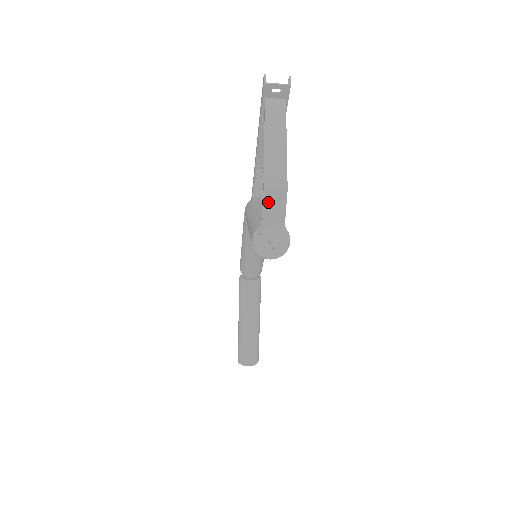
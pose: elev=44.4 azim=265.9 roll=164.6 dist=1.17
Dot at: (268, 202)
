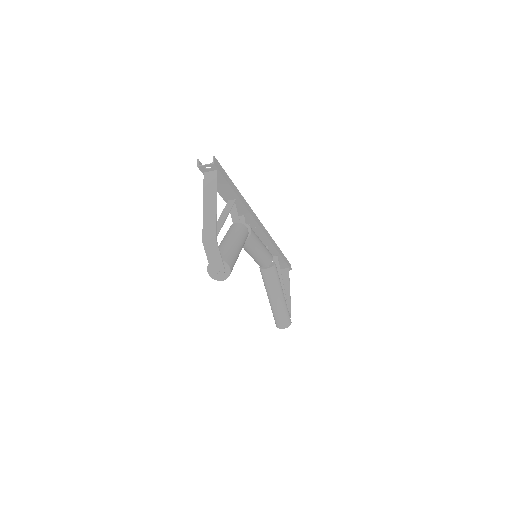
Dot at: (208, 249)
